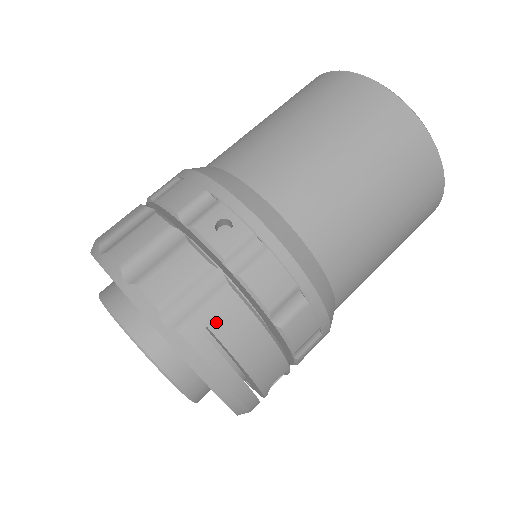
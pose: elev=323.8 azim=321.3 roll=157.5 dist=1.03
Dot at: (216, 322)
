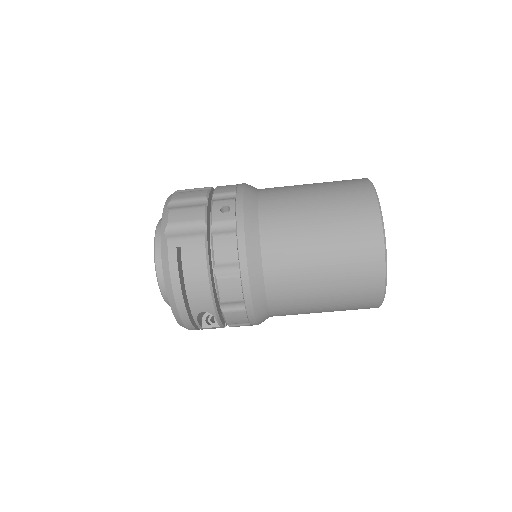
Dot at: (186, 248)
